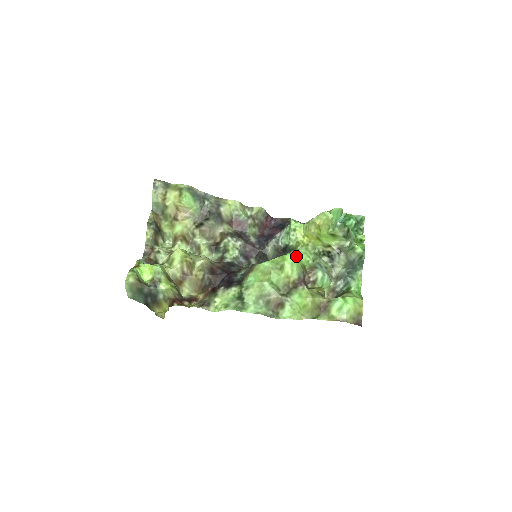
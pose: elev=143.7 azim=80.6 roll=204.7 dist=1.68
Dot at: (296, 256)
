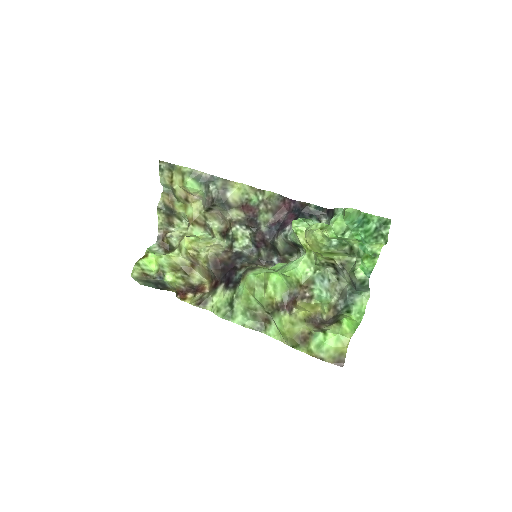
Dot at: (294, 265)
